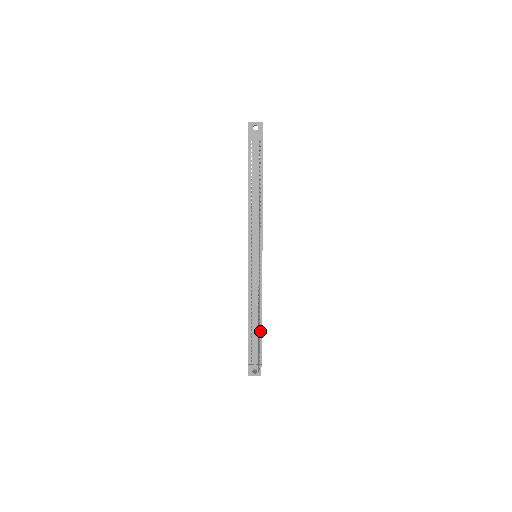
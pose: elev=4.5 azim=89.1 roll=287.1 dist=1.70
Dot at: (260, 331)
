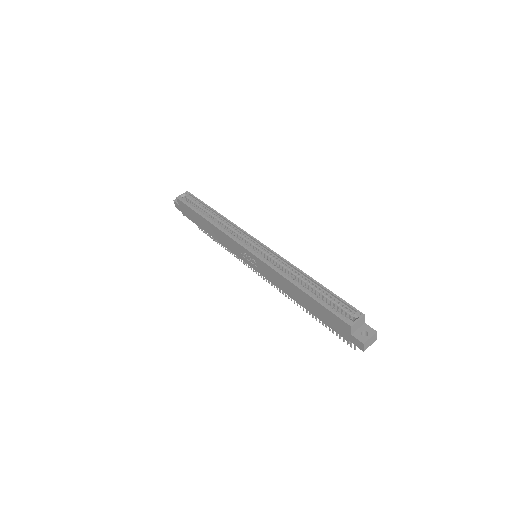
Dot at: occluded
